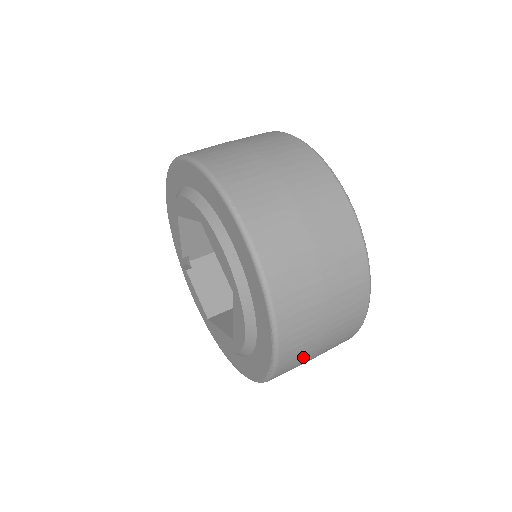
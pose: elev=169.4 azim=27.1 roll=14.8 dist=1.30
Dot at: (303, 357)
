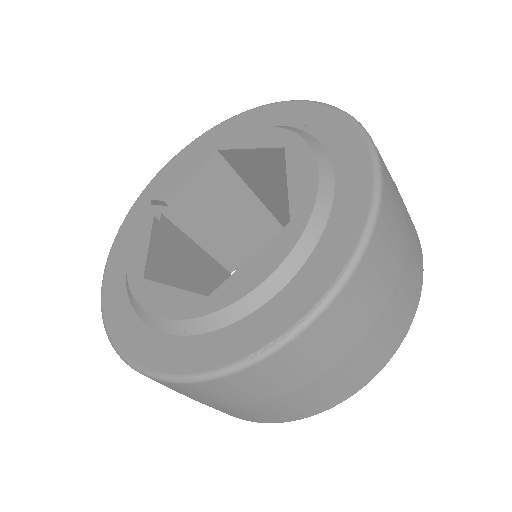
Dot at: (302, 368)
